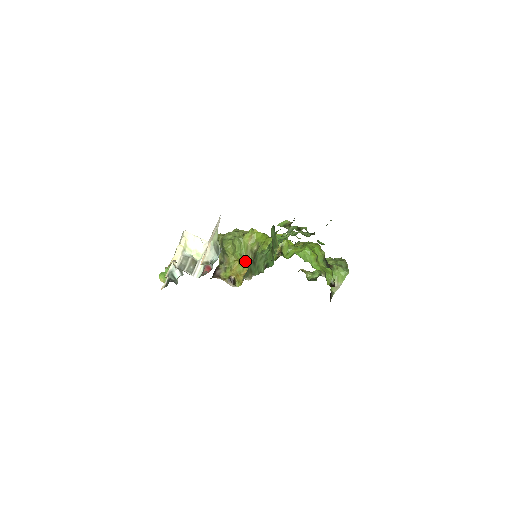
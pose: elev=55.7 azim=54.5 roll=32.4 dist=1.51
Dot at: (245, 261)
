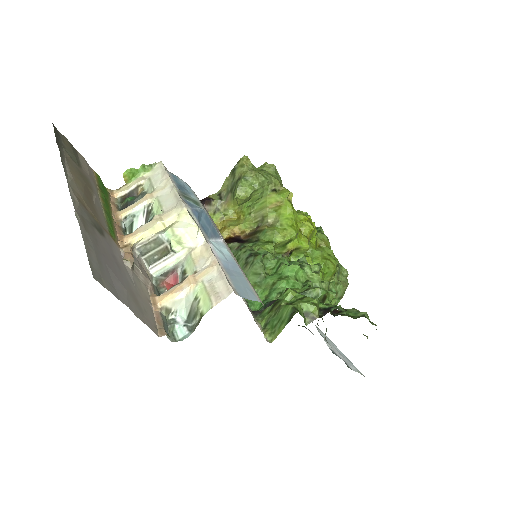
Dot at: (247, 218)
